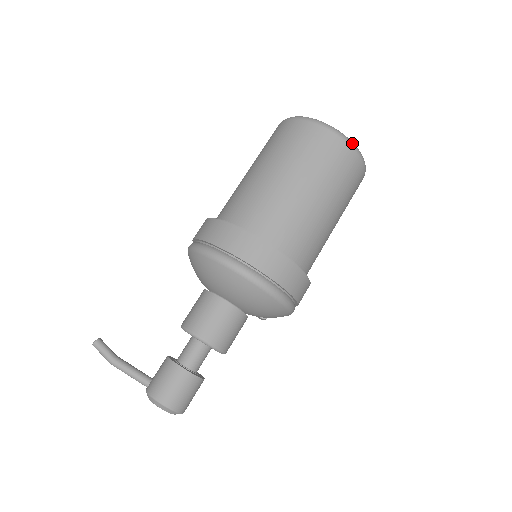
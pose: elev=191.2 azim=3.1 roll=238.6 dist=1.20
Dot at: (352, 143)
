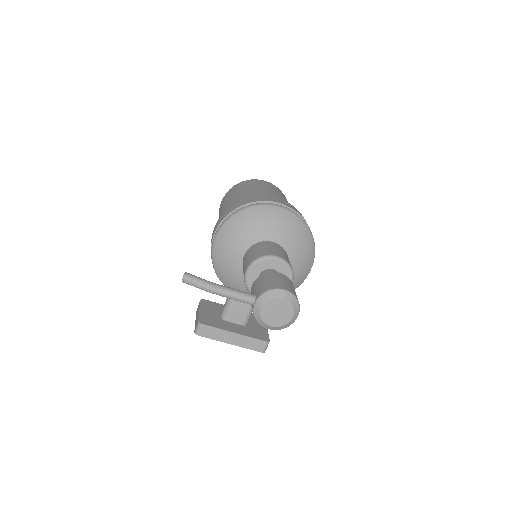
Dot at: occluded
